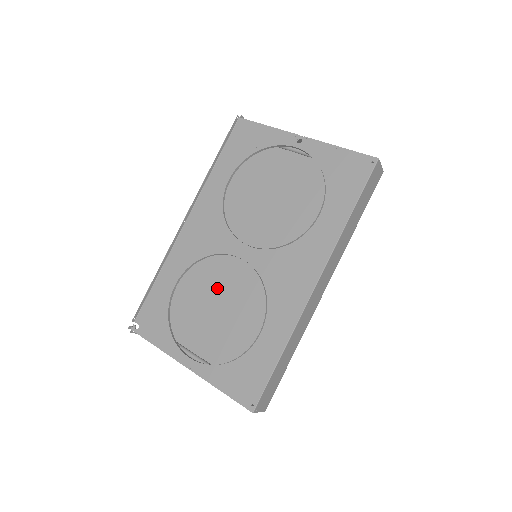
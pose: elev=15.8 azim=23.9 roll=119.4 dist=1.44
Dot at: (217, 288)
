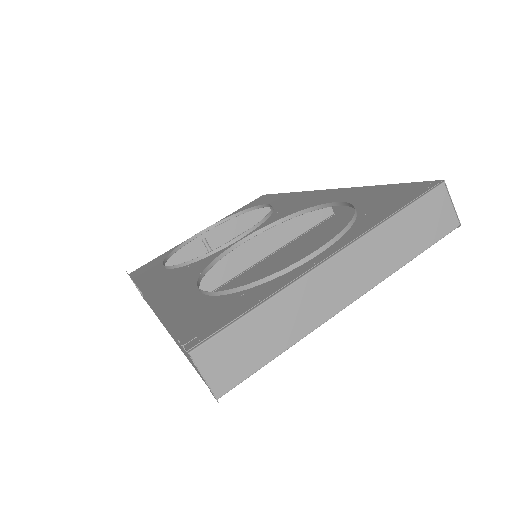
Dot at: occluded
